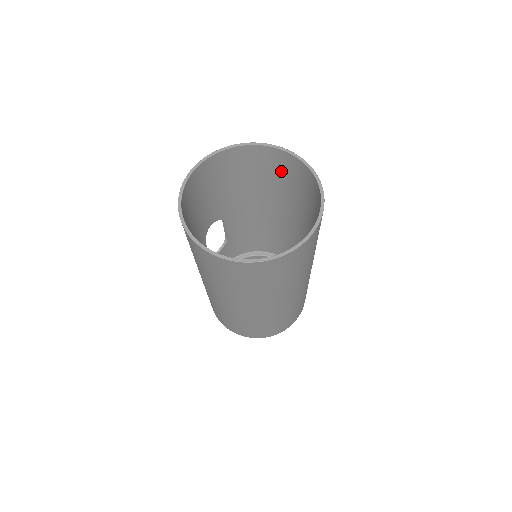
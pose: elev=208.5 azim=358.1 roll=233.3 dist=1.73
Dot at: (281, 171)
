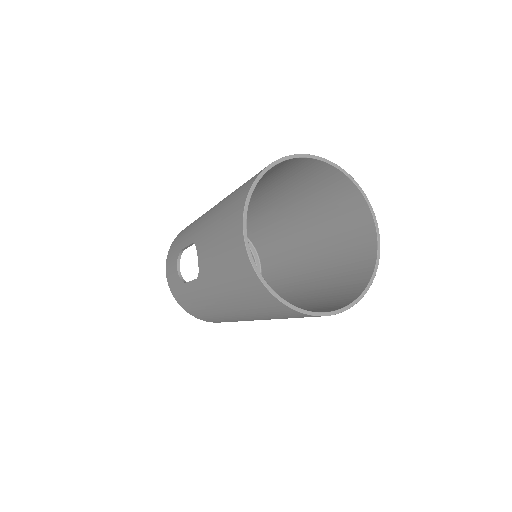
Dot at: (277, 171)
